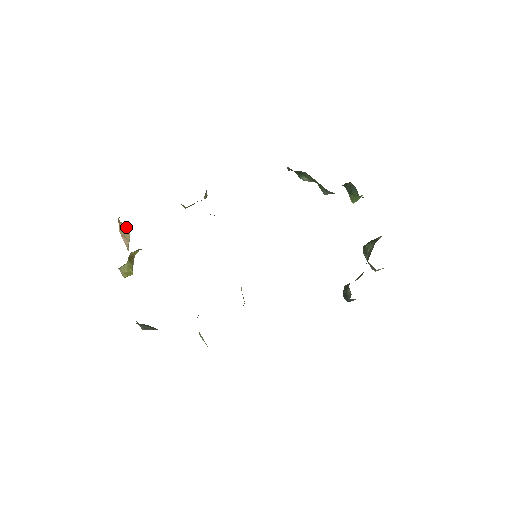
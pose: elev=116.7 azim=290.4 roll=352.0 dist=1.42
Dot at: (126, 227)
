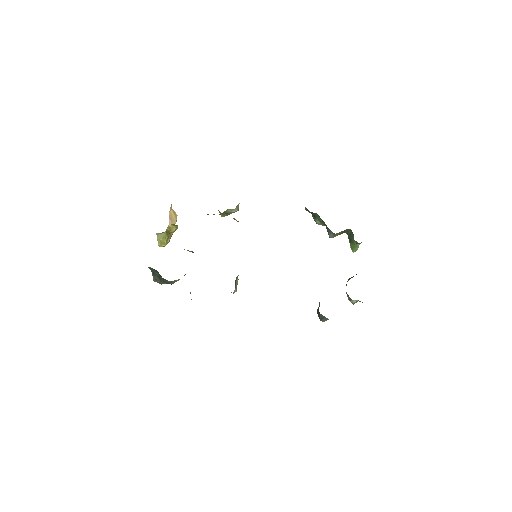
Dot at: (175, 215)
